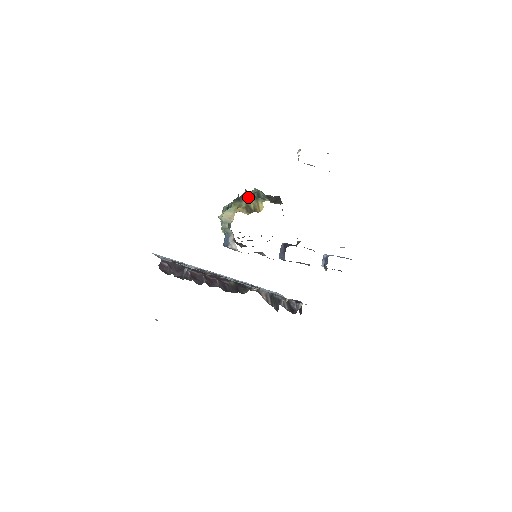
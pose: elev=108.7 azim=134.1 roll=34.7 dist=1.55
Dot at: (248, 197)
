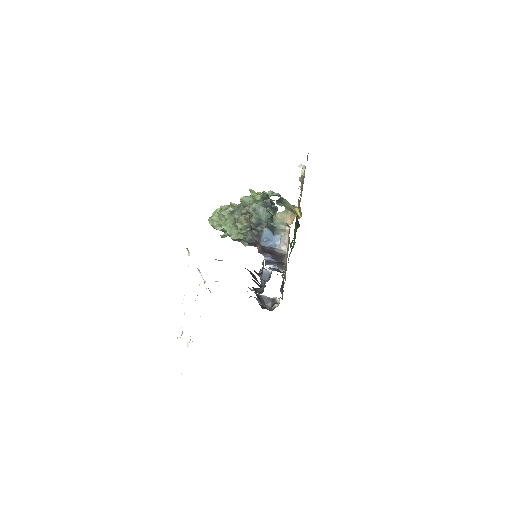
Dot at: (286, 201)
